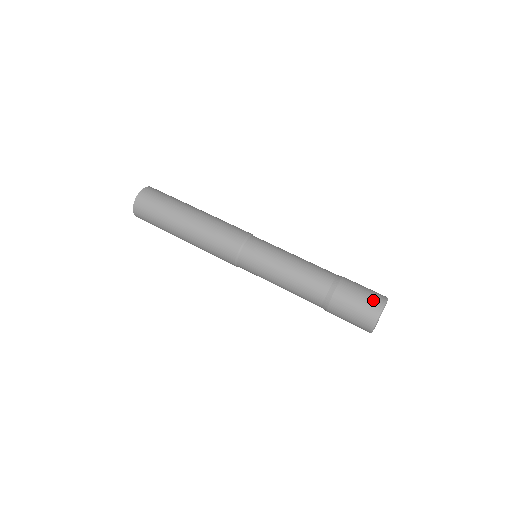
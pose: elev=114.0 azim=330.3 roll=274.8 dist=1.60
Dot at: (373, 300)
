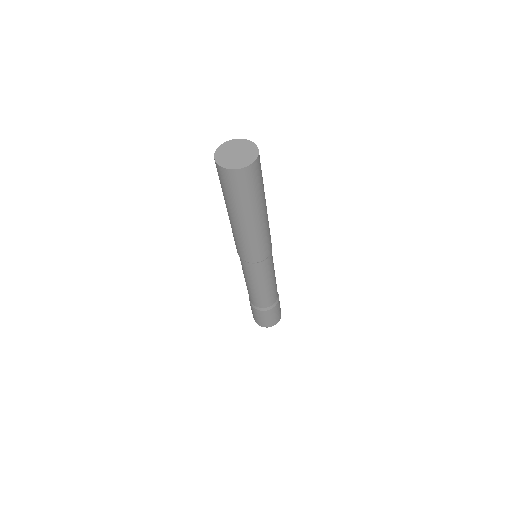
Dot at: (271, 323)
